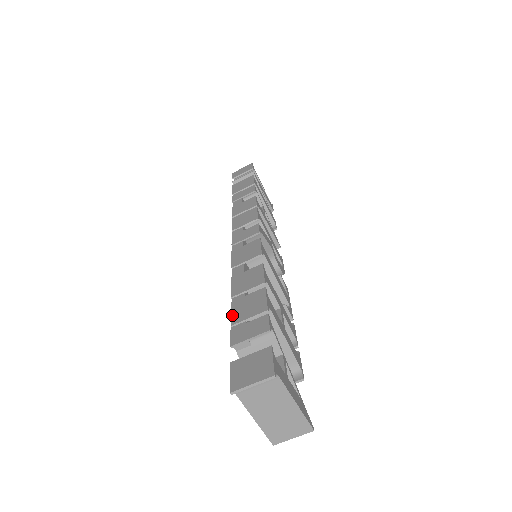
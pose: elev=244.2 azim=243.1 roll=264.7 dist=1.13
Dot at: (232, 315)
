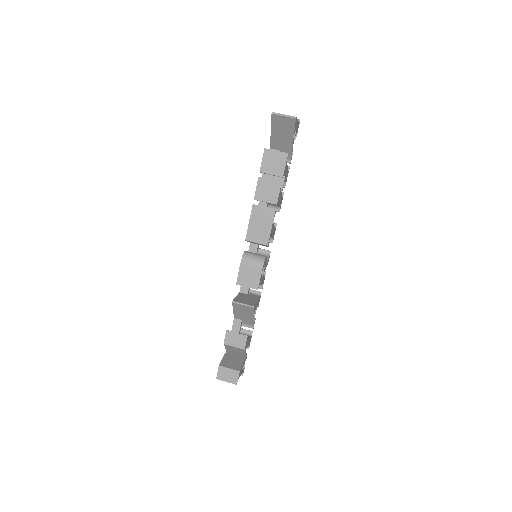
Dot at: occluded
